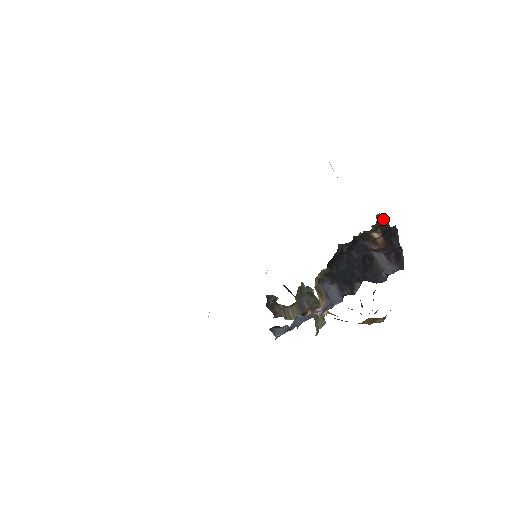
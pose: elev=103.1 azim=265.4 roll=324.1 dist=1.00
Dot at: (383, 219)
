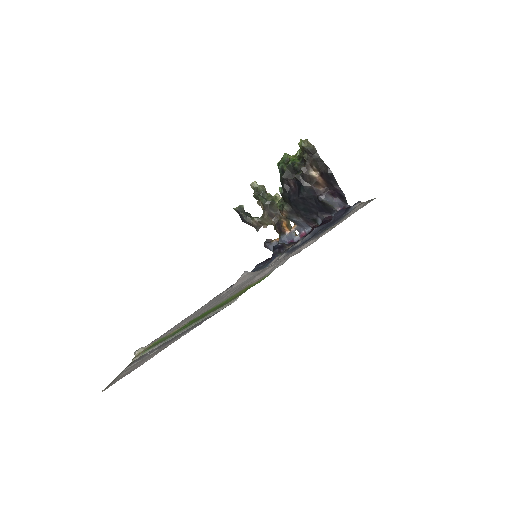
Dot at: (312, 152)
